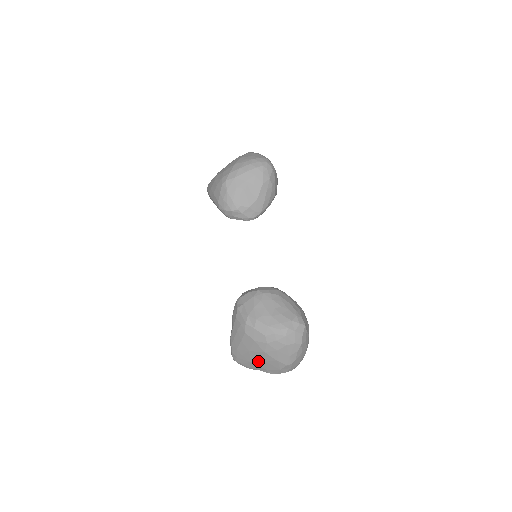
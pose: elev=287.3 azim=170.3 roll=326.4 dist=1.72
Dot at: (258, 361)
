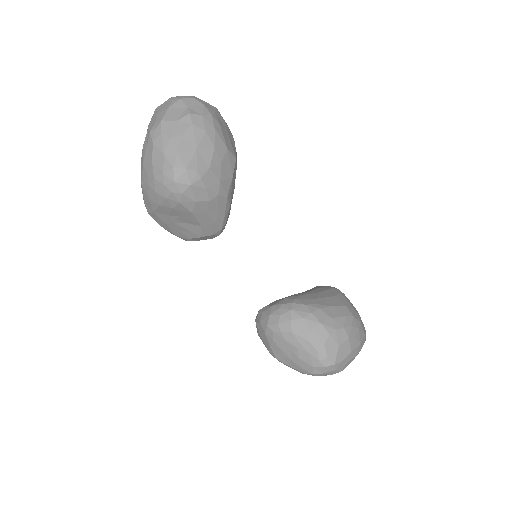
Dot at: occluded
